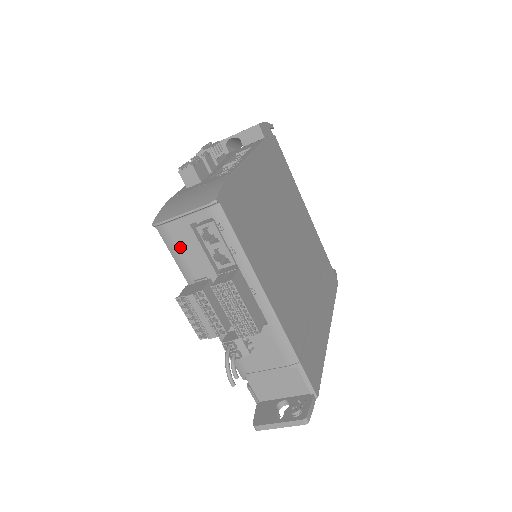
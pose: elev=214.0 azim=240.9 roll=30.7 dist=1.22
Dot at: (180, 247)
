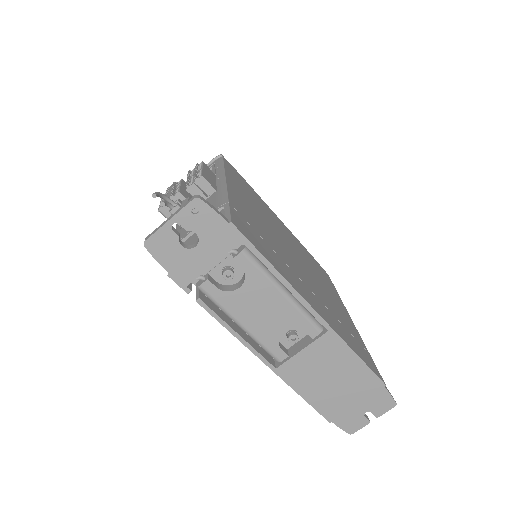
Dot at: occluded
